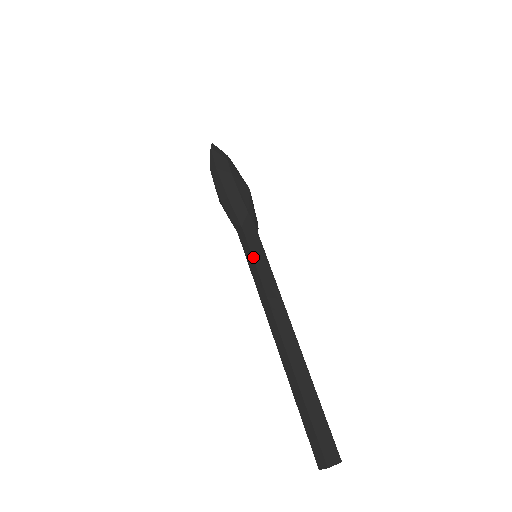
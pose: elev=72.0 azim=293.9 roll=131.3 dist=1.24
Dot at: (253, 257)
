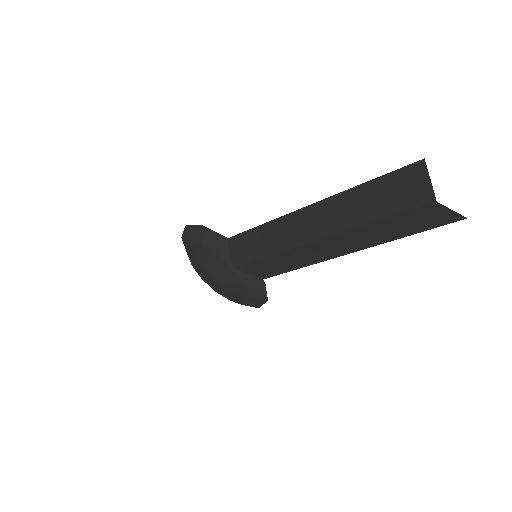
Dot at: (244, 233)
